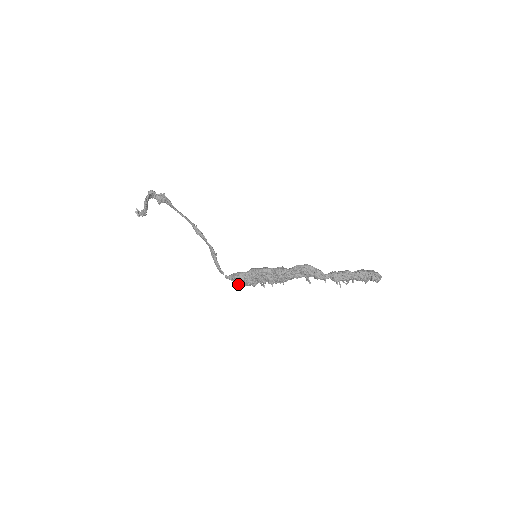
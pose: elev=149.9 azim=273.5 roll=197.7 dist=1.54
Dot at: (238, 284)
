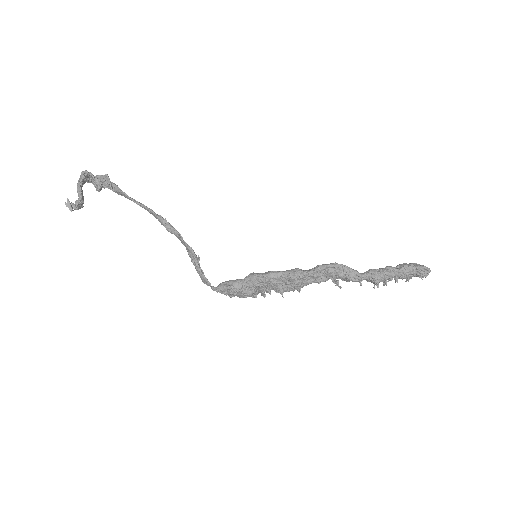
Dot at: (230, 297)
